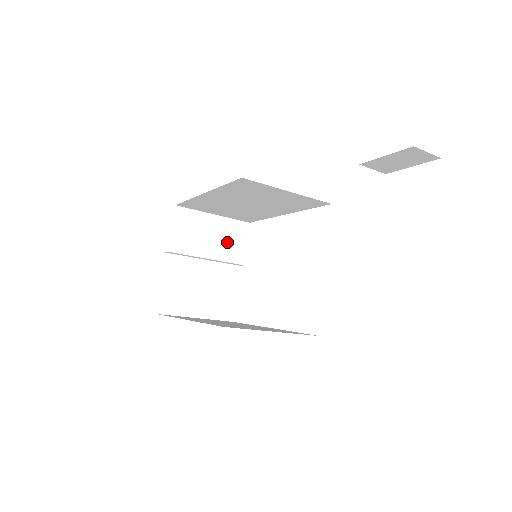
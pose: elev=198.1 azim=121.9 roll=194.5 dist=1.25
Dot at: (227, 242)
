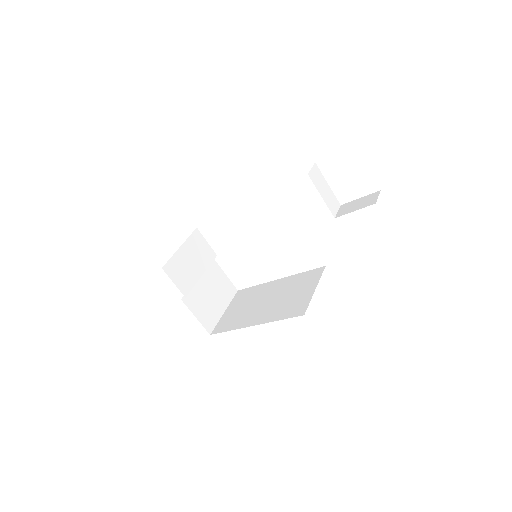
Dot at: (199, 254)
